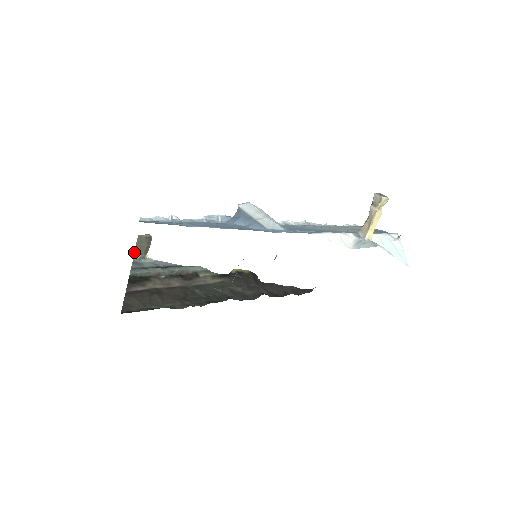
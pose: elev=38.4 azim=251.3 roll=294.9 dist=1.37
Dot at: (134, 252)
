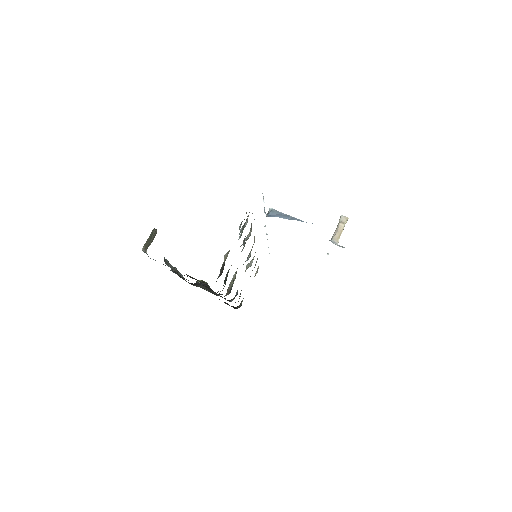
Dot at: (144, 244)
